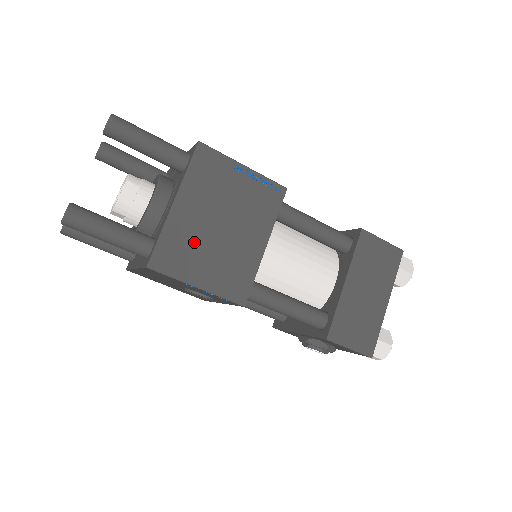
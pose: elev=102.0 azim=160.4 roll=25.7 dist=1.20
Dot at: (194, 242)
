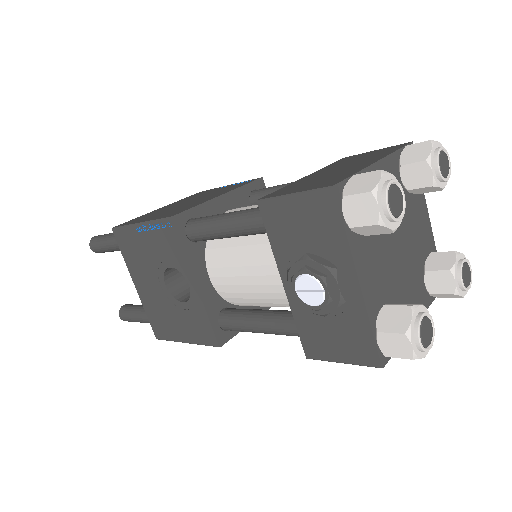
Dot at: (158, 212)
